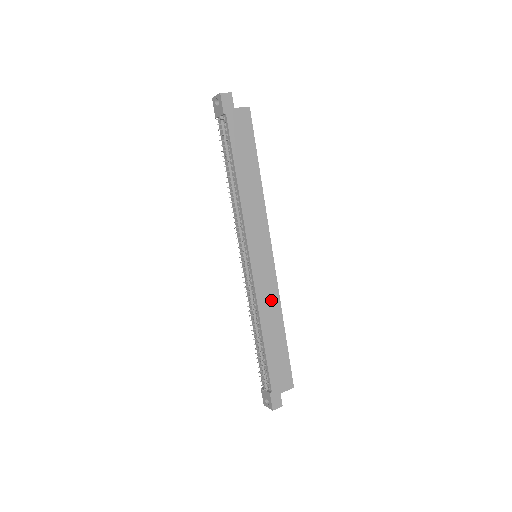
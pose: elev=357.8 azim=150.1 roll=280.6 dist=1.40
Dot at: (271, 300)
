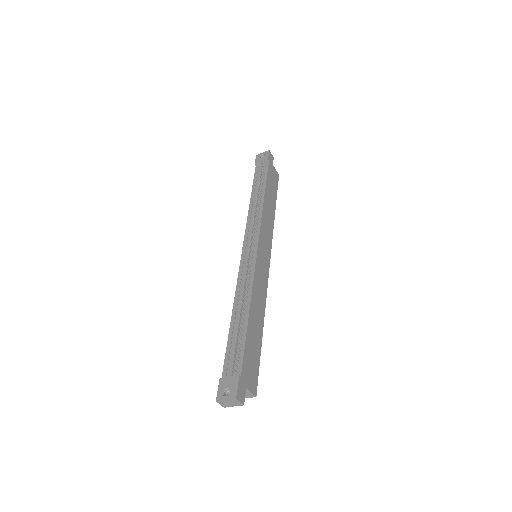
Dot at: (261, 293)
